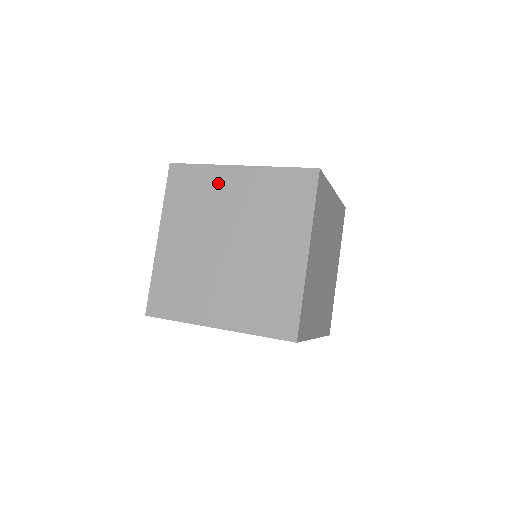
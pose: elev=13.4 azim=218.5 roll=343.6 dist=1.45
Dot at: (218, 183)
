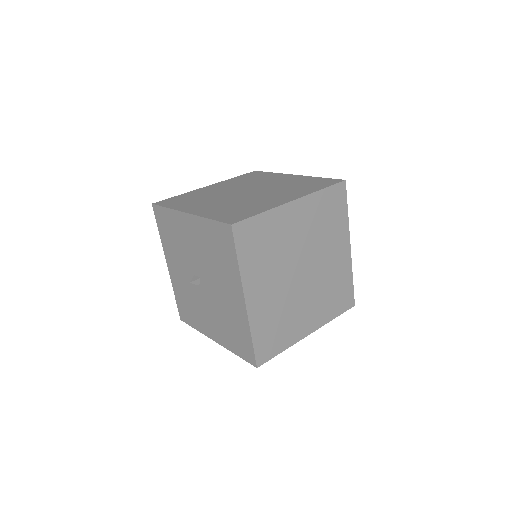
Dot at: (202, 192)
